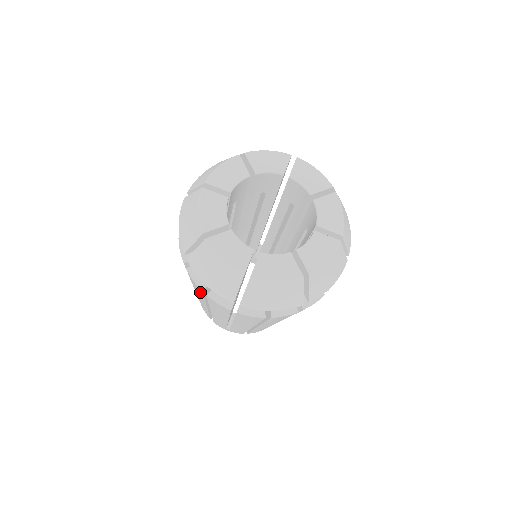
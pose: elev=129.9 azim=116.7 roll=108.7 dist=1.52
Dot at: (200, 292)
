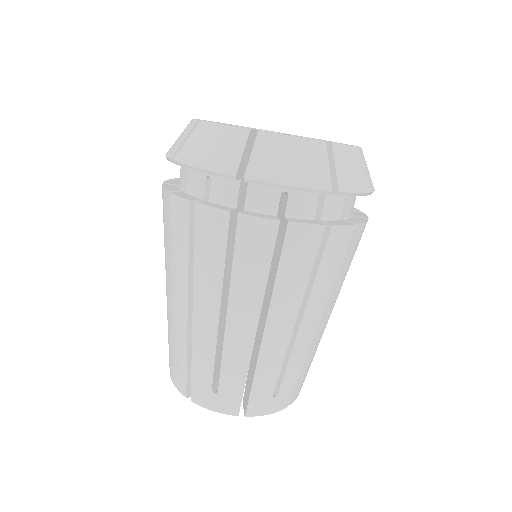
Dot at: occluded
